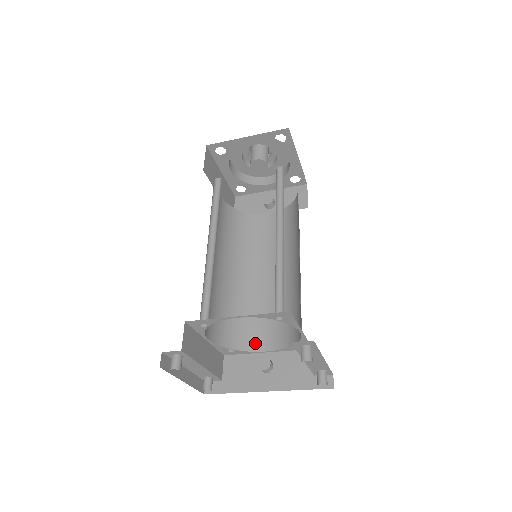
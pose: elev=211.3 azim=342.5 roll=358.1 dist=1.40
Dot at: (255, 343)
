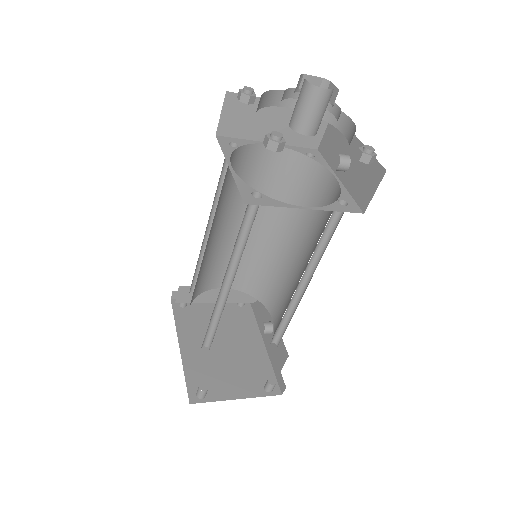
Dot at: (270, 305)
